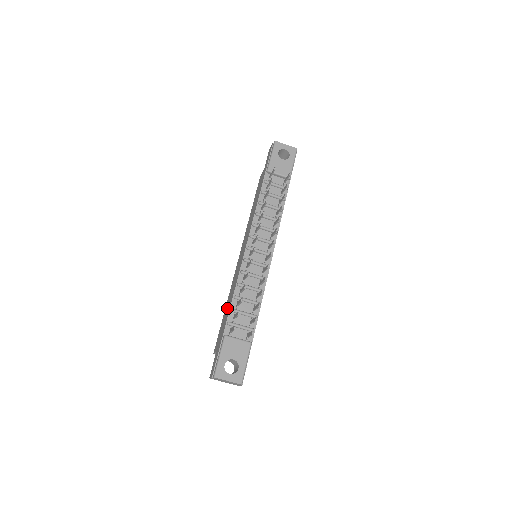
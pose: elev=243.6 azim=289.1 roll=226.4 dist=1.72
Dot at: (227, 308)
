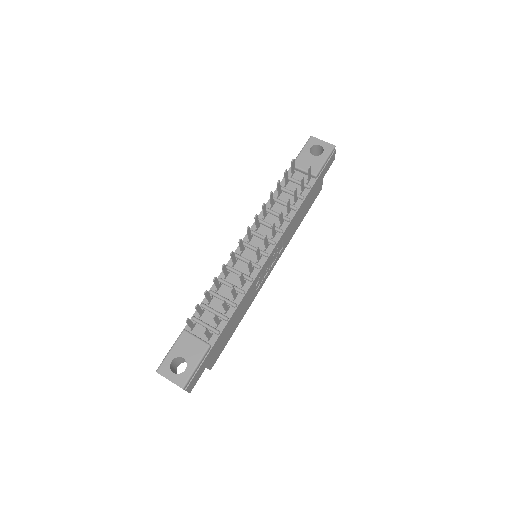
Dot at: occluded
